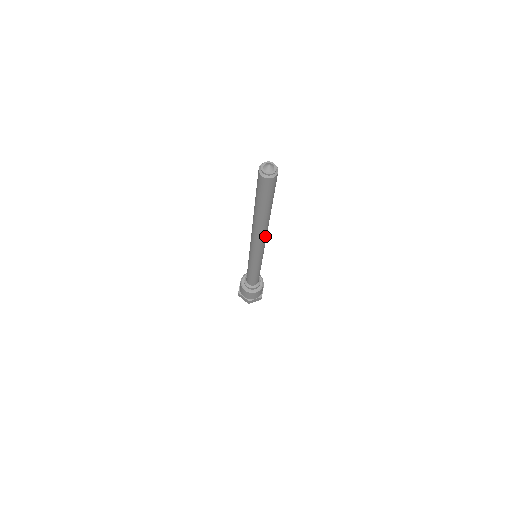
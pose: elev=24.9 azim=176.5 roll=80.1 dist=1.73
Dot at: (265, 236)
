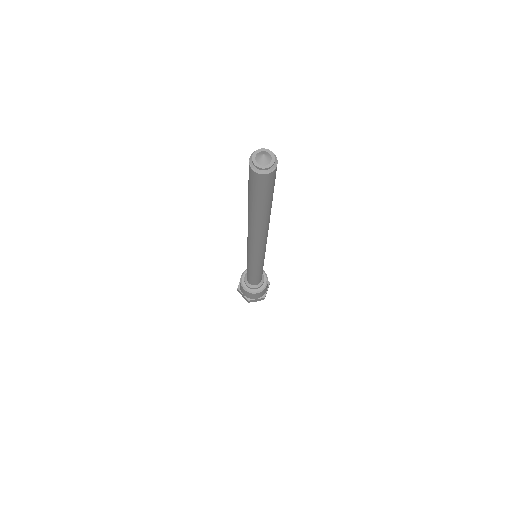
Dot at: occluded
